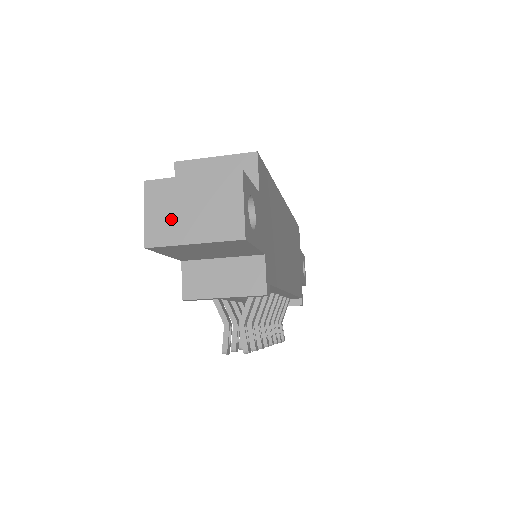
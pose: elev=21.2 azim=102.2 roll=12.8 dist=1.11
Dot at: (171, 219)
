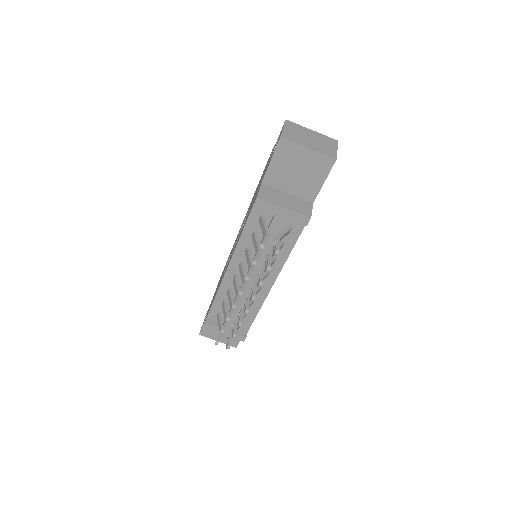
Dot at: (298, 136)
